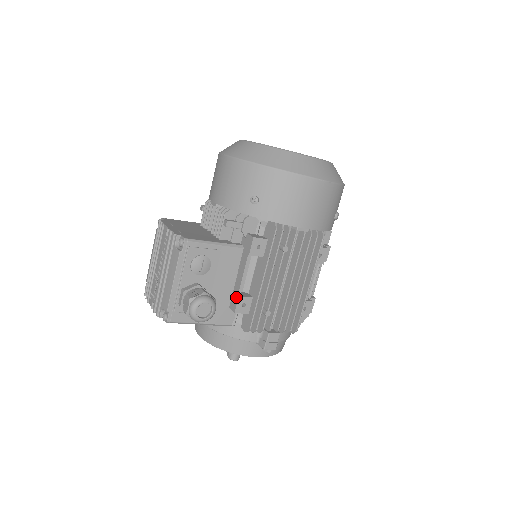
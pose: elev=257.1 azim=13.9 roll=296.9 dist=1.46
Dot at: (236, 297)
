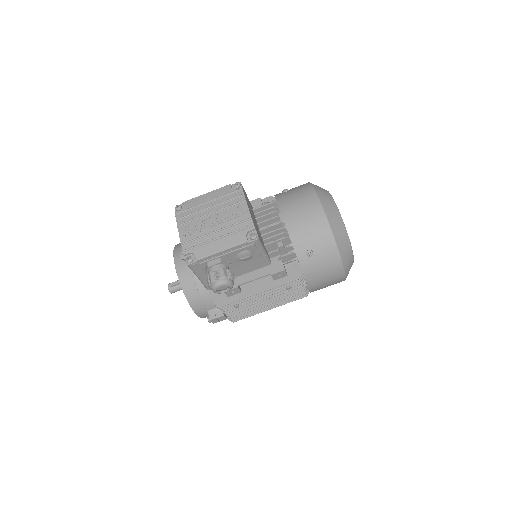
Dot at: (235, 285)
